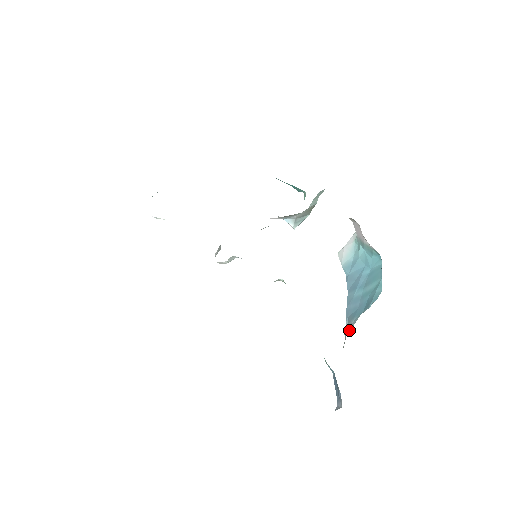
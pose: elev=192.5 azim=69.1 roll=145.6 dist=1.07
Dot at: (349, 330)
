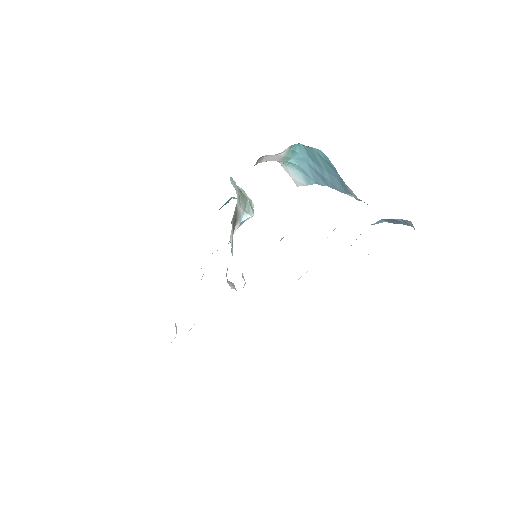
Dot at: (354, 194)
